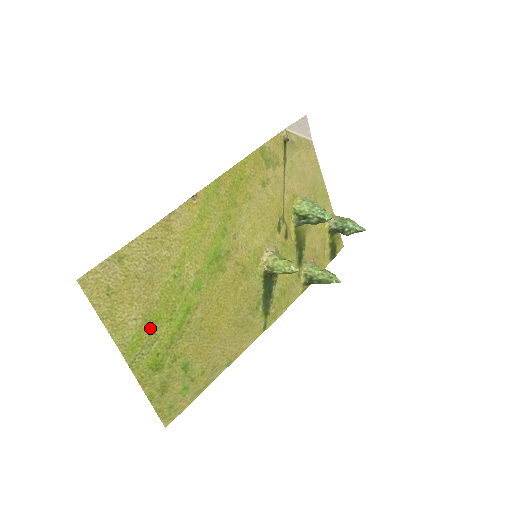
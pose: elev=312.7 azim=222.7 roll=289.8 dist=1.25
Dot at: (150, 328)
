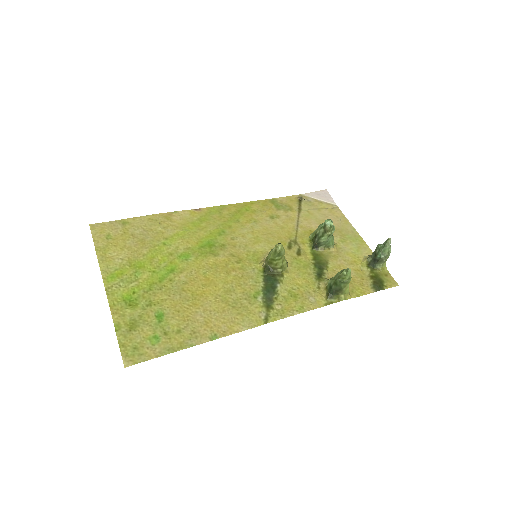
Dot at: (133, 270)
